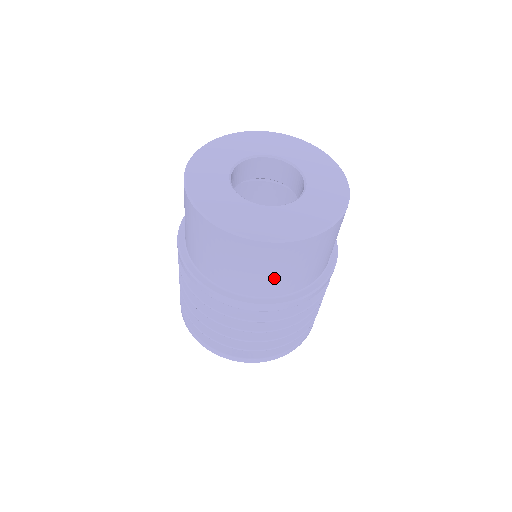
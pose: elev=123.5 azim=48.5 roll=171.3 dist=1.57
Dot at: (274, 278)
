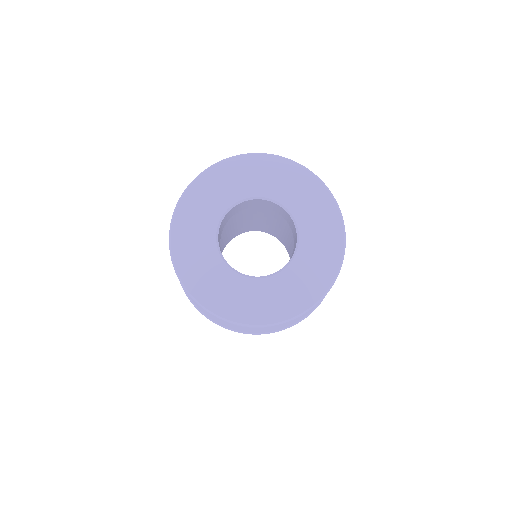
Dot at: occluded
